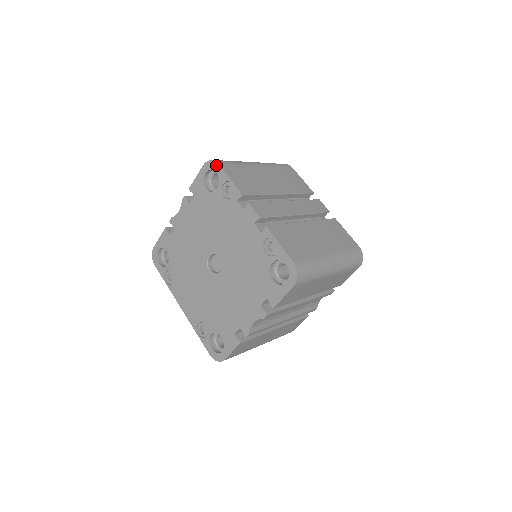
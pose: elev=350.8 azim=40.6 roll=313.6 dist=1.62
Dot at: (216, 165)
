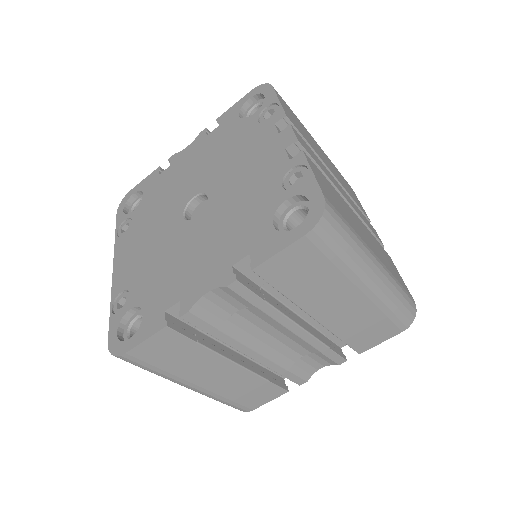
Dot at: (268, 87)
